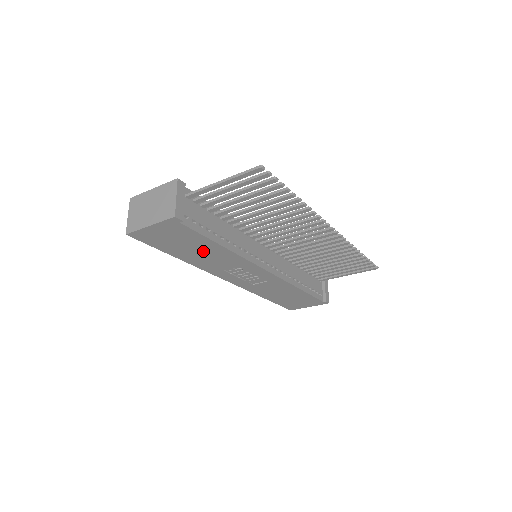
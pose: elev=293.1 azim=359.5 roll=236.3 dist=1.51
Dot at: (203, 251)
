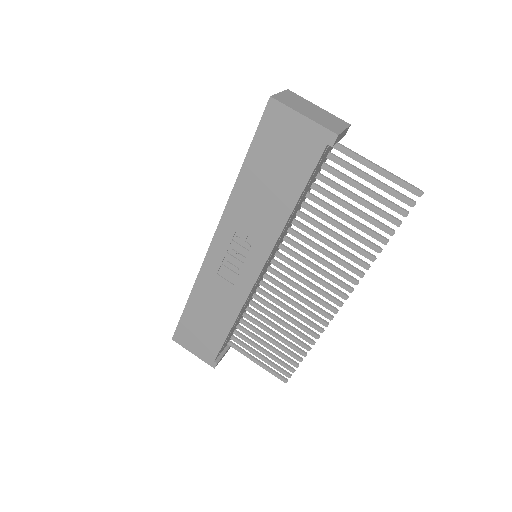
Dot at: (272, 191)
